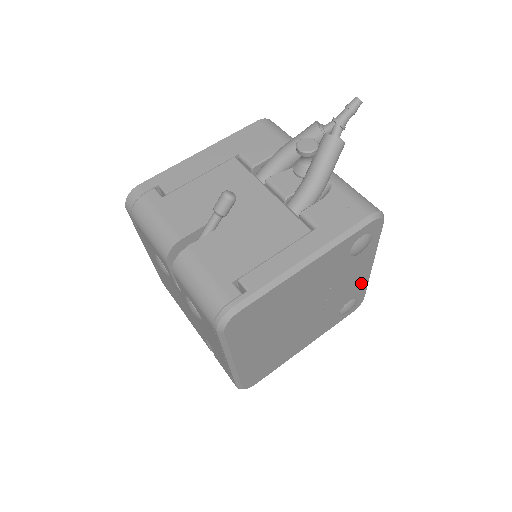
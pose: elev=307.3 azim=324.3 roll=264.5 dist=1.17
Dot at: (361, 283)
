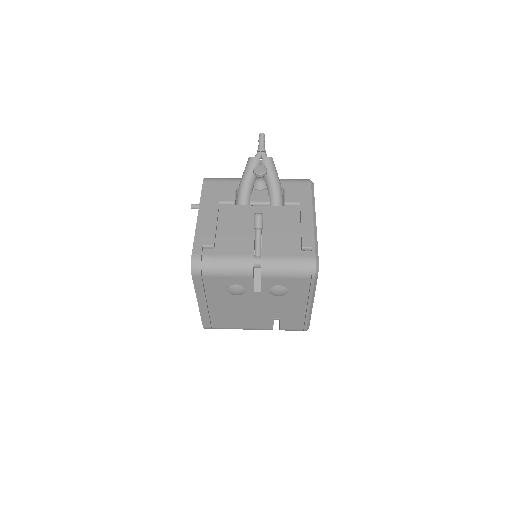
Dot at: occluded
